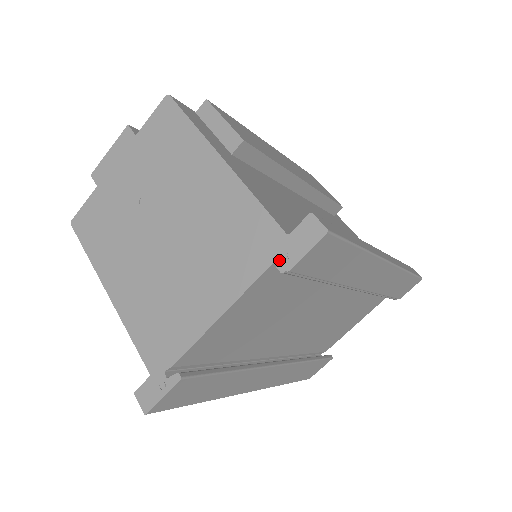
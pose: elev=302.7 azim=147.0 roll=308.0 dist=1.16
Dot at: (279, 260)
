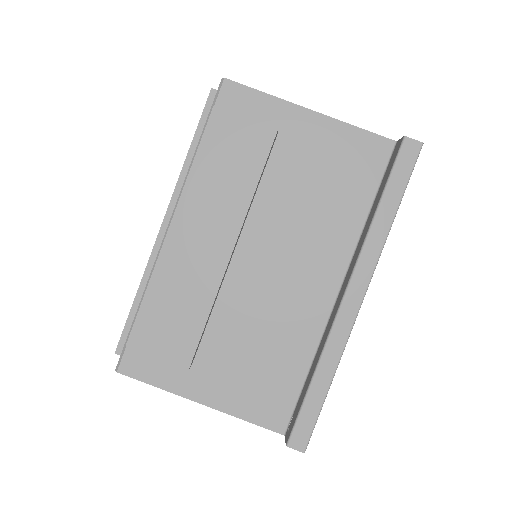
Dot at: occluded
